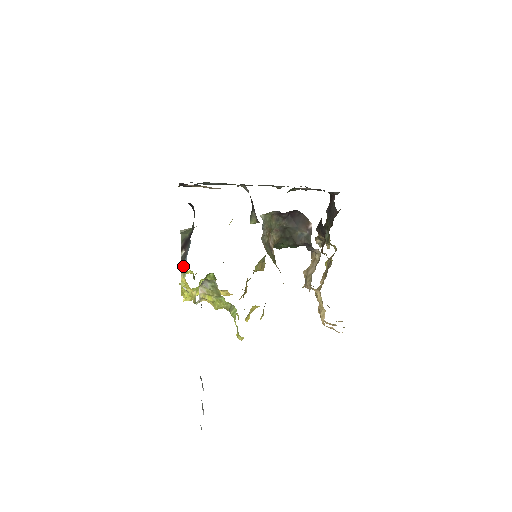
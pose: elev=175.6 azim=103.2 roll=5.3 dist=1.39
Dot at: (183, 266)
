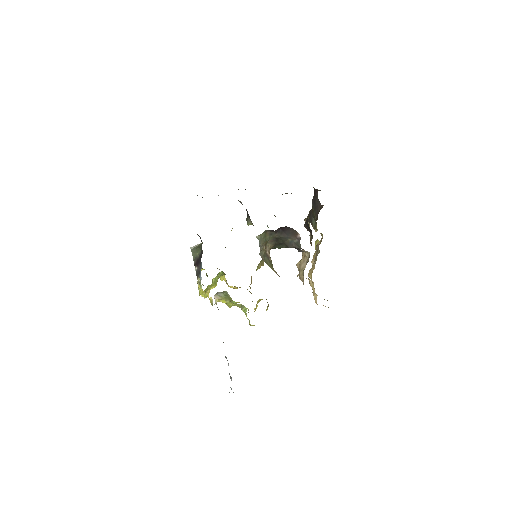
Dot at: (198, 280)
